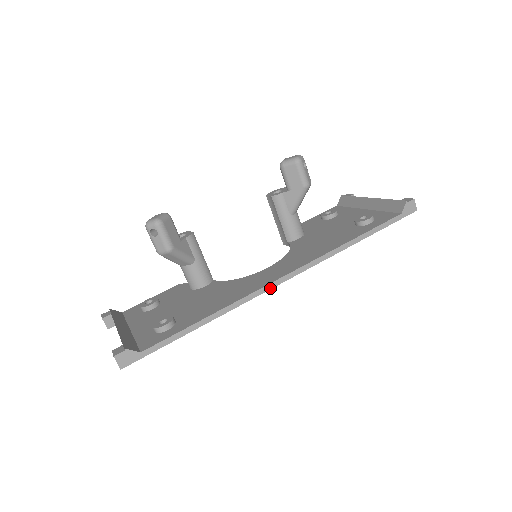
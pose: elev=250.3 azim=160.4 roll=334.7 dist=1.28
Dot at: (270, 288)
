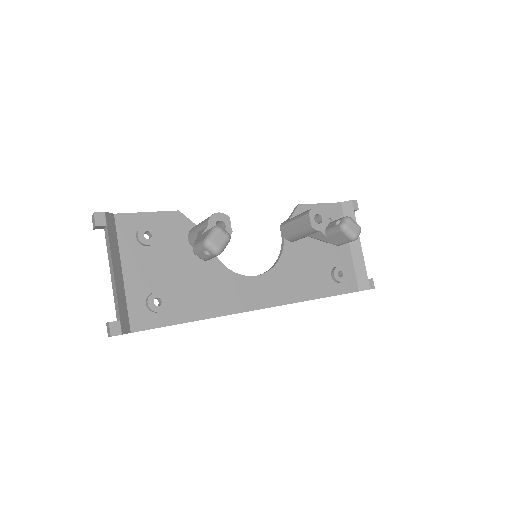
Dot at: occluded
